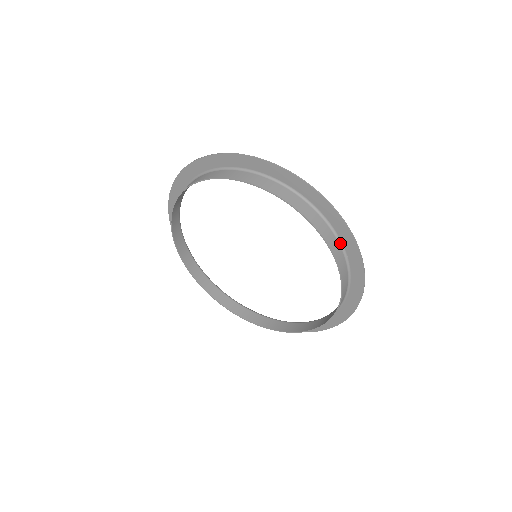
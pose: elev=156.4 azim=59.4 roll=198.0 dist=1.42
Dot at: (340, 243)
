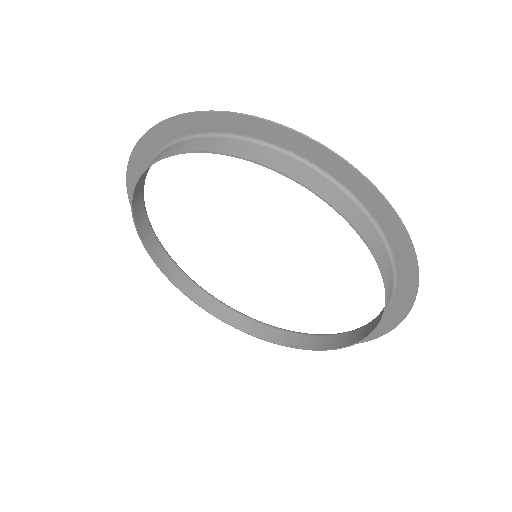
Dot at: (394, 274)
